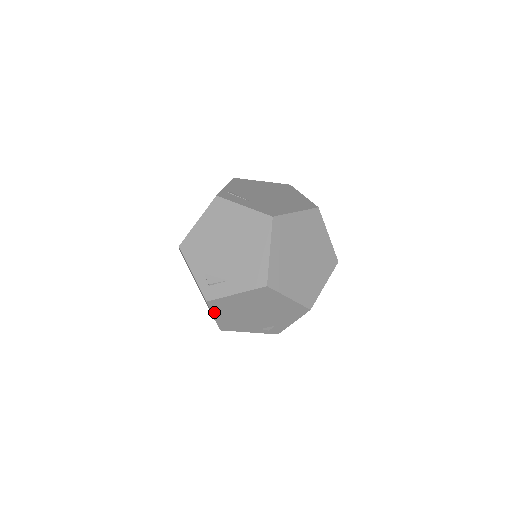
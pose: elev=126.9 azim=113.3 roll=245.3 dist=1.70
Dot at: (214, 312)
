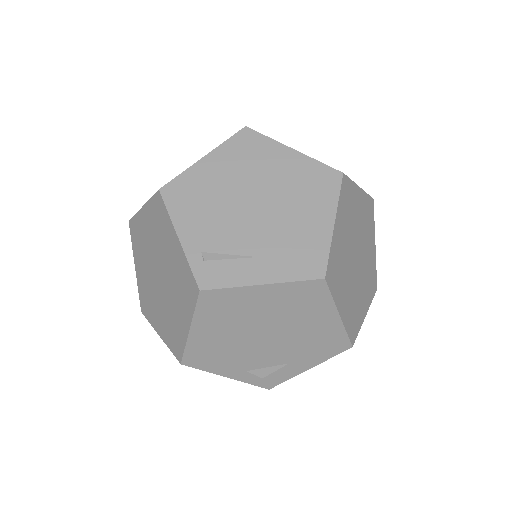
Dot at: occluded
